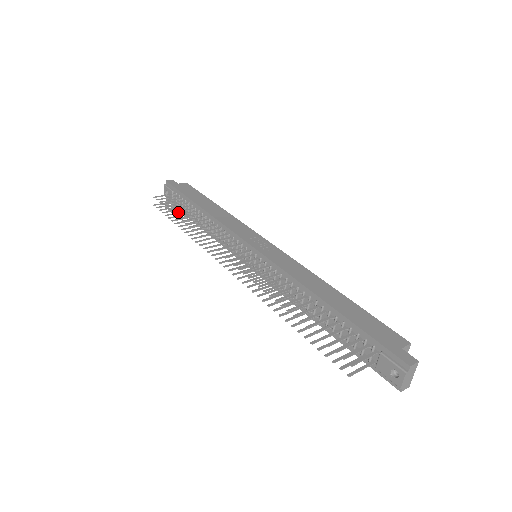
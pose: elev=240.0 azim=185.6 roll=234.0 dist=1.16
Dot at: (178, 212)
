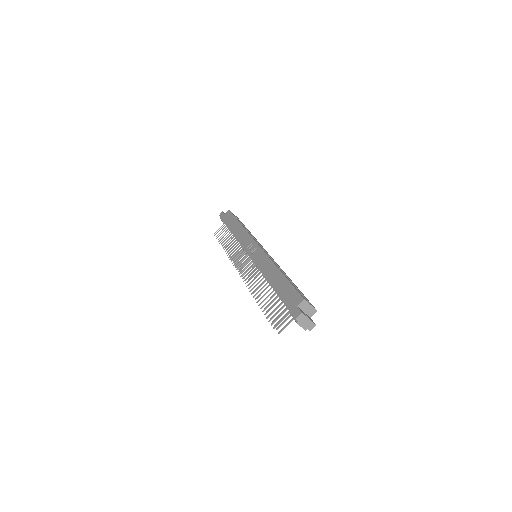
Dot at: occluded
